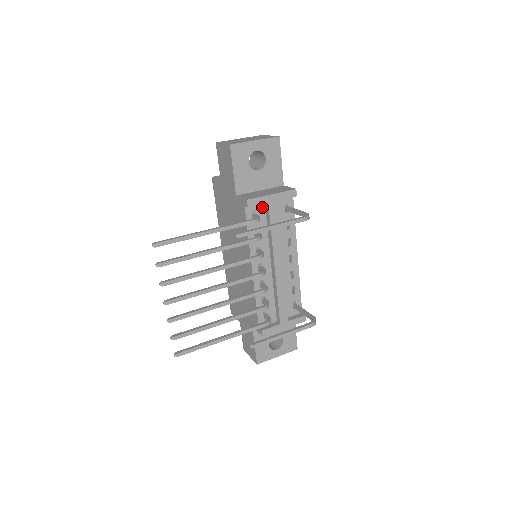
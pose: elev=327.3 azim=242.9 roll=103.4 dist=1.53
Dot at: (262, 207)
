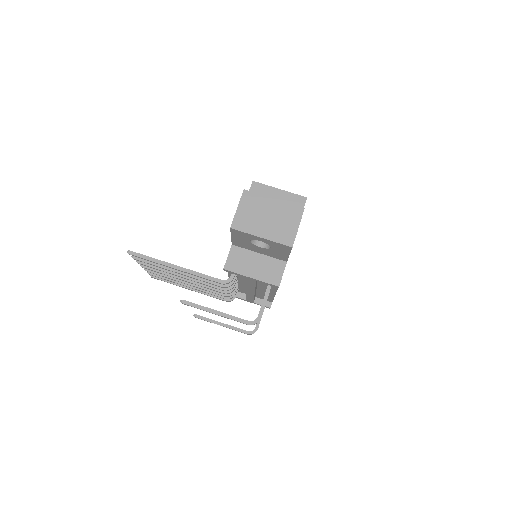
Dot at: occluded
